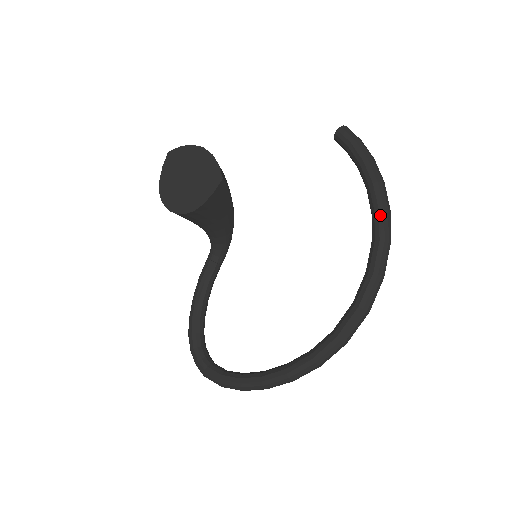
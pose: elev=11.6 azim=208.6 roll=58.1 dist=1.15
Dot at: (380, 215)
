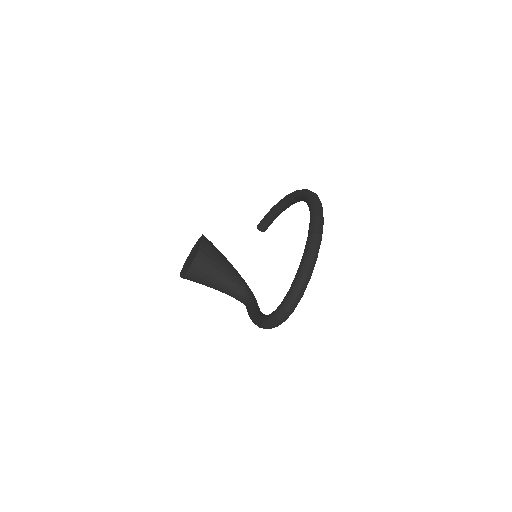
Dot at: (287, 195)
